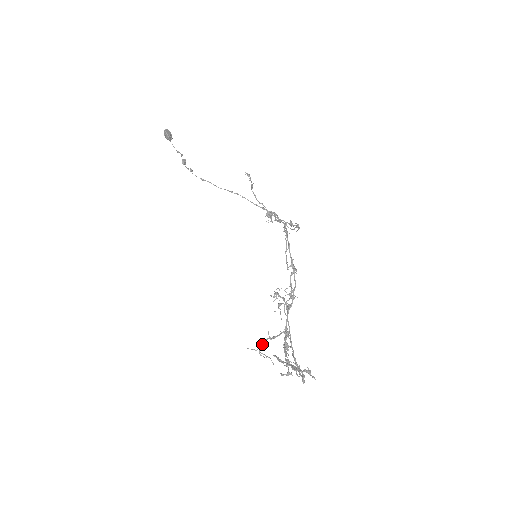
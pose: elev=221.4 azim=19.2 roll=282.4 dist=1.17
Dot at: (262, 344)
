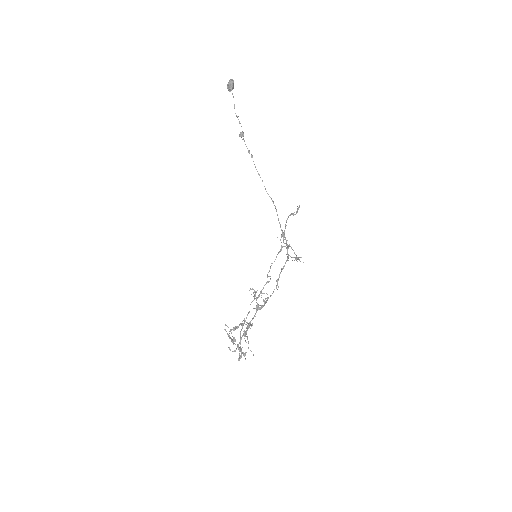
Dot at: (236, 327)
